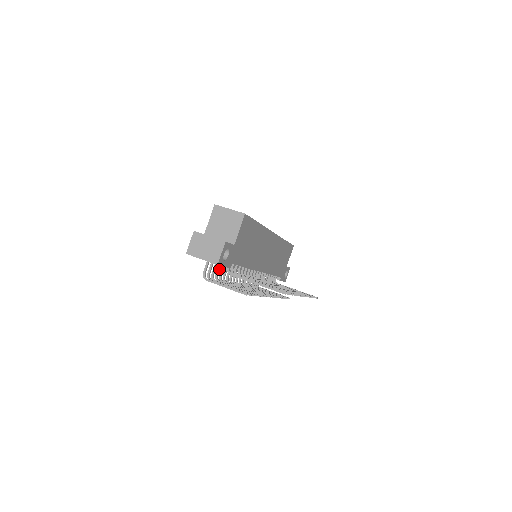
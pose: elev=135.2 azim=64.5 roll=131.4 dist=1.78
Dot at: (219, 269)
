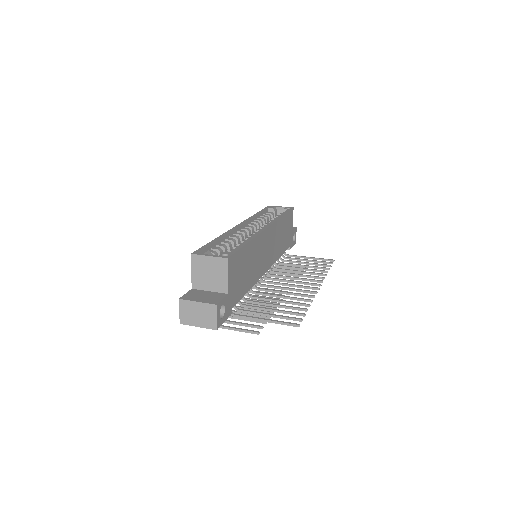
Dot at: occluded
